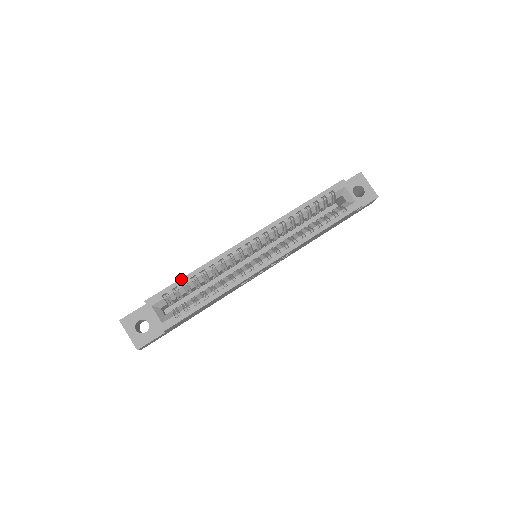
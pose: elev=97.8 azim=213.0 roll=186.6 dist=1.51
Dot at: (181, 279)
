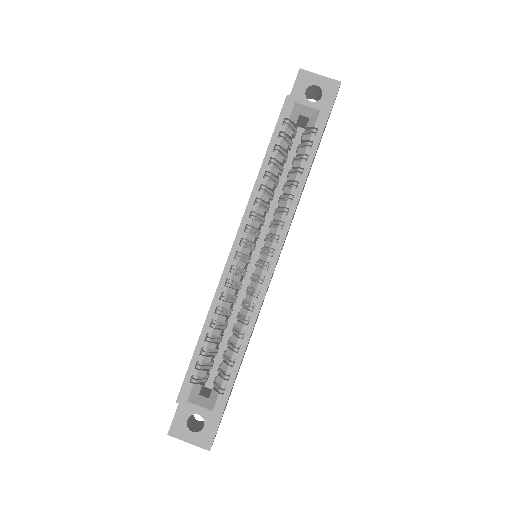
Dot at: (195, 349)
